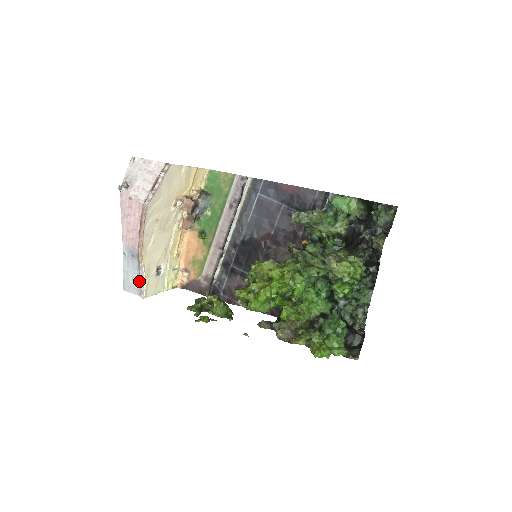
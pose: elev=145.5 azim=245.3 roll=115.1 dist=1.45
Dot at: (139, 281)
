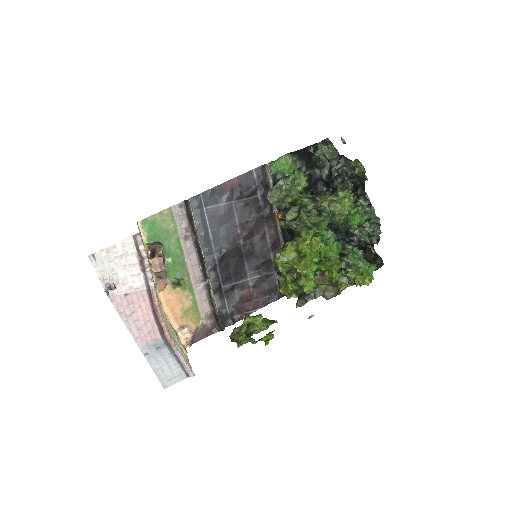
Dot at: (178, 365)
